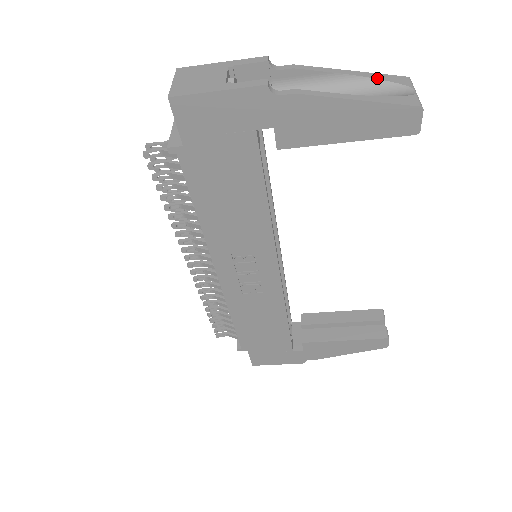
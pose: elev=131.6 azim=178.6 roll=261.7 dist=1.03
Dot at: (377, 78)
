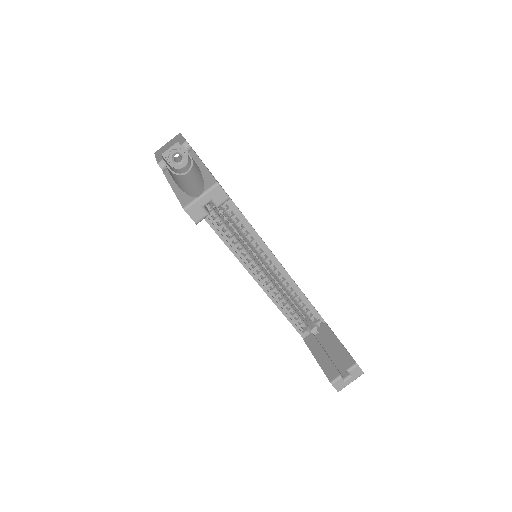
Dot at: (203, 176)
